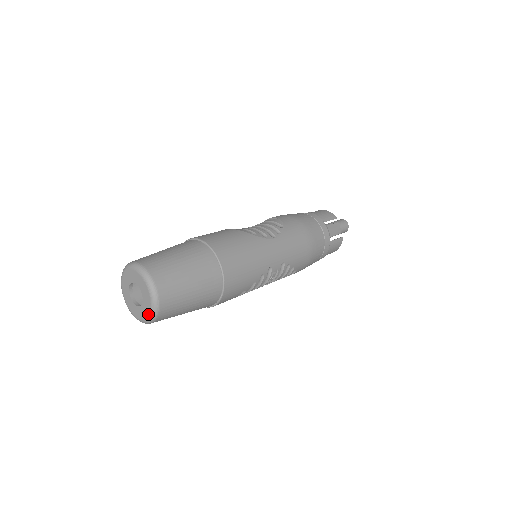
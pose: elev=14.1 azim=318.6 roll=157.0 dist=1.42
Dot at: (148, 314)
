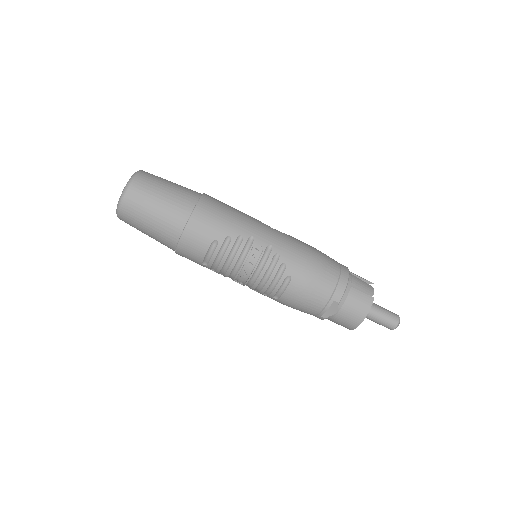
Dot at: (122, 193)
